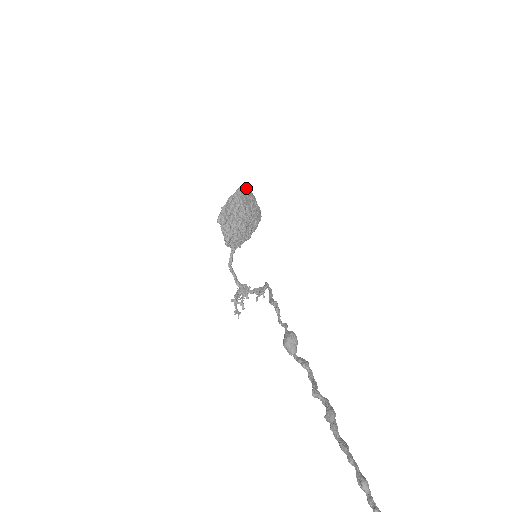
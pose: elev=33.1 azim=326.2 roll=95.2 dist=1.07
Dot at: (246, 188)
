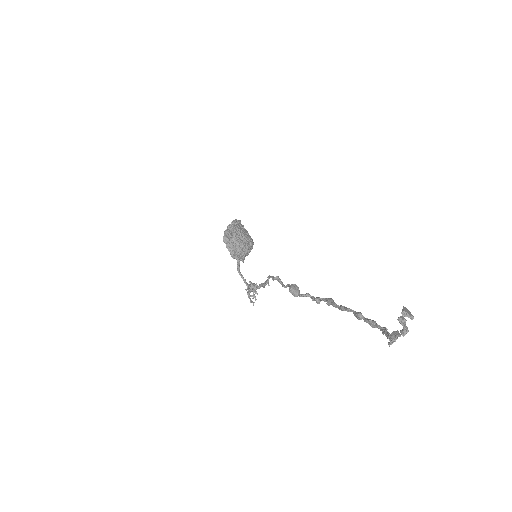
Dot at: (238, 221)
